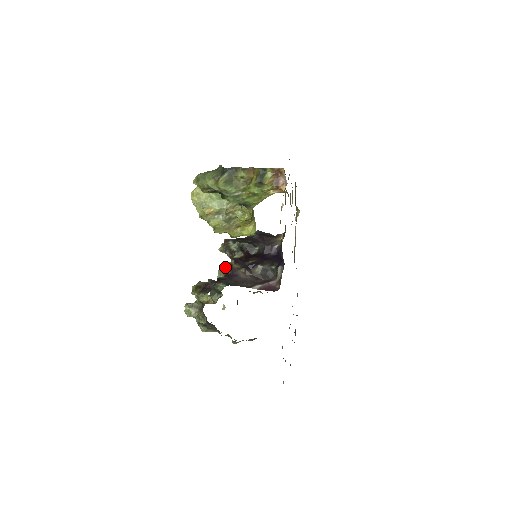
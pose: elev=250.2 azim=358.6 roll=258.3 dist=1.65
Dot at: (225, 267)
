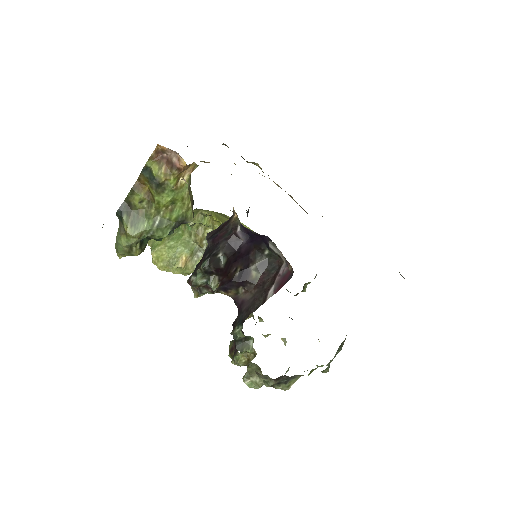
Dot at: occluded
